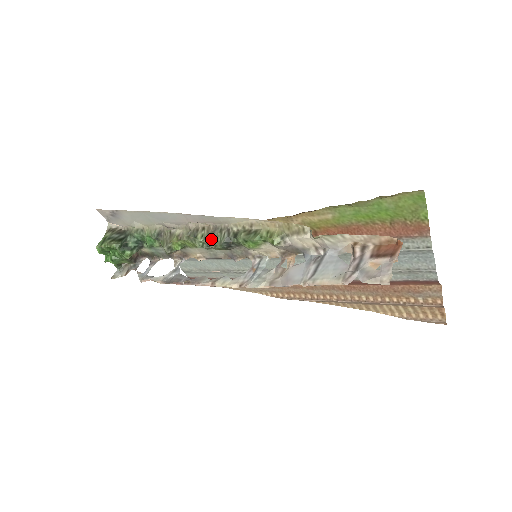
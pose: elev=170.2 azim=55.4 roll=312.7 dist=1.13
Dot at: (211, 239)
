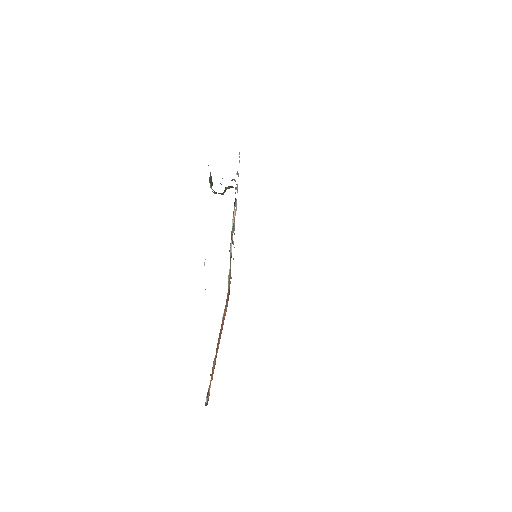
Dot at: occluded
